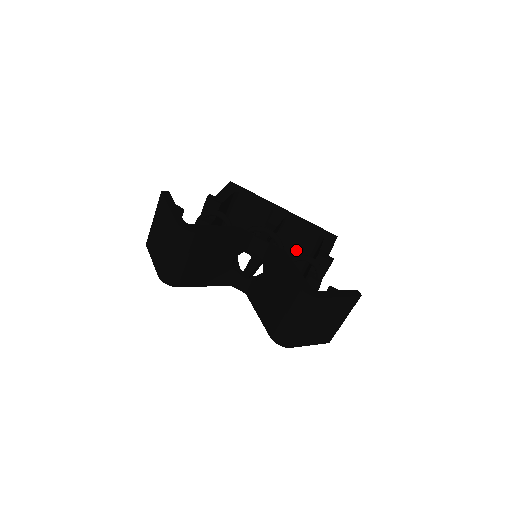
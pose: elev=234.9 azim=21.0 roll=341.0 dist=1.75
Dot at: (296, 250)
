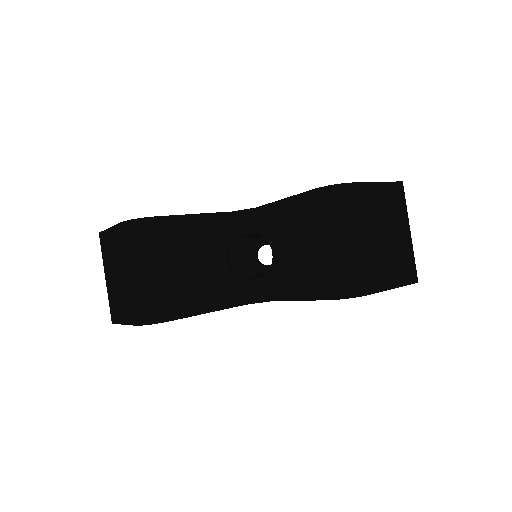
Dot at: occluded
